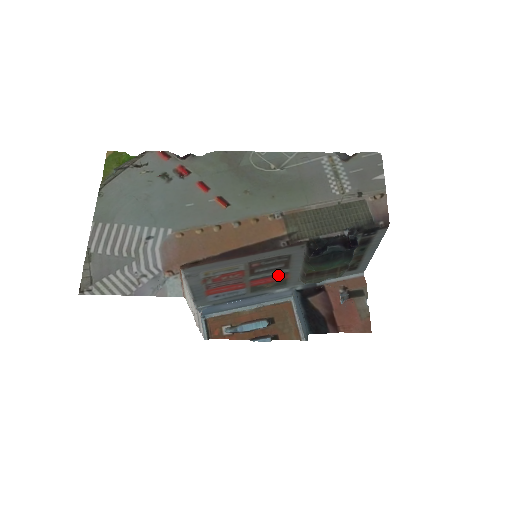
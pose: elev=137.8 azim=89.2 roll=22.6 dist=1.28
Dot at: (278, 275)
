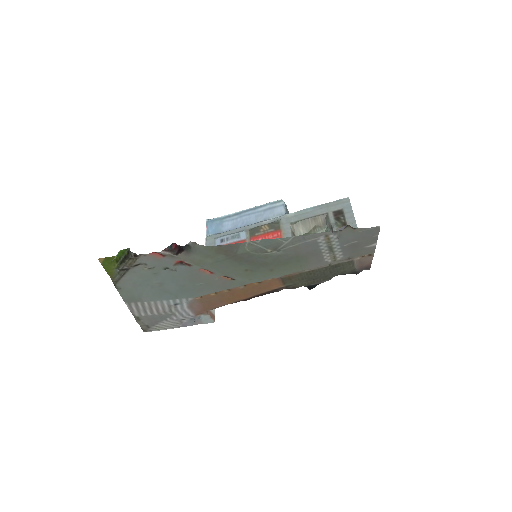
Dot at: occluded
